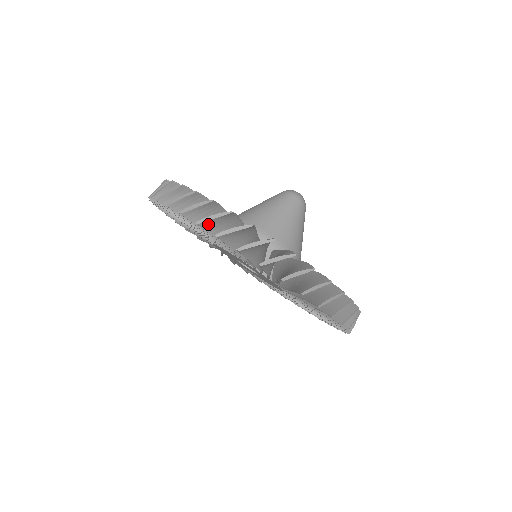
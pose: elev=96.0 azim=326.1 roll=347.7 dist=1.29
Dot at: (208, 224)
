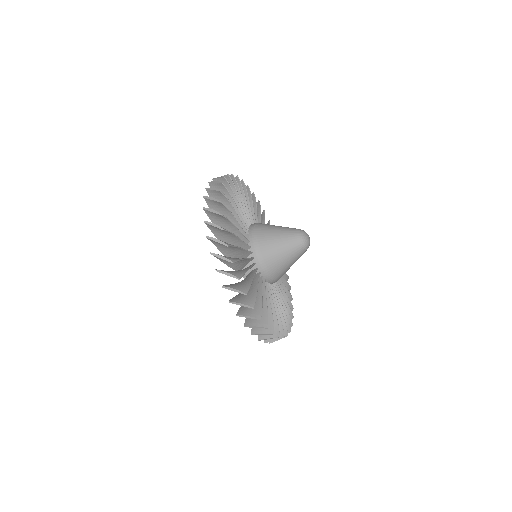
Dot at: (211, 226)
